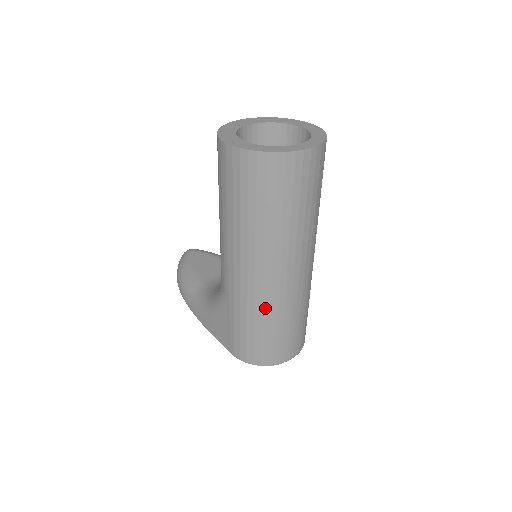
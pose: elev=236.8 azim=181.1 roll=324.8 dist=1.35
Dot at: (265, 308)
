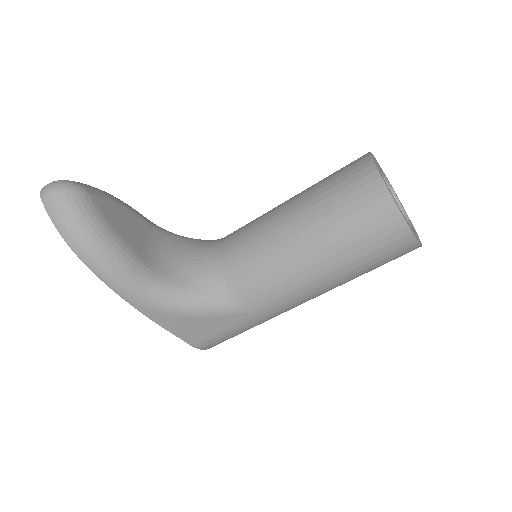
Dot at: occluded
